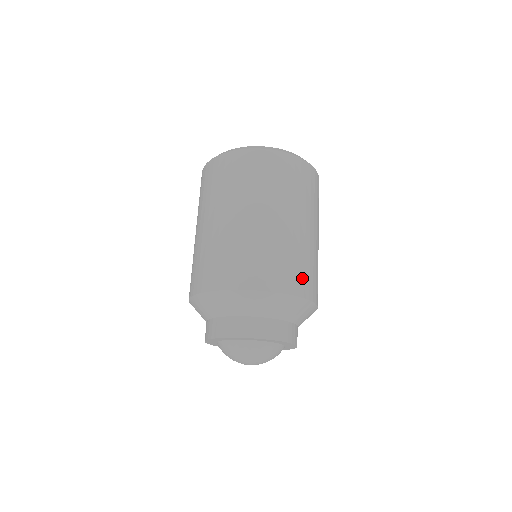
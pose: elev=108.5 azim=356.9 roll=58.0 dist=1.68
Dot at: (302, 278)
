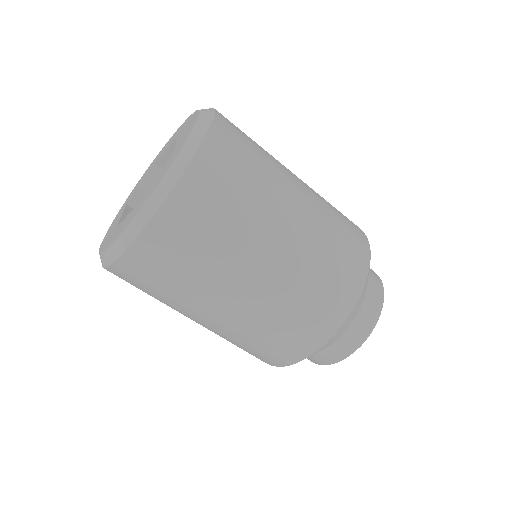
Dot at: (317, 319)
